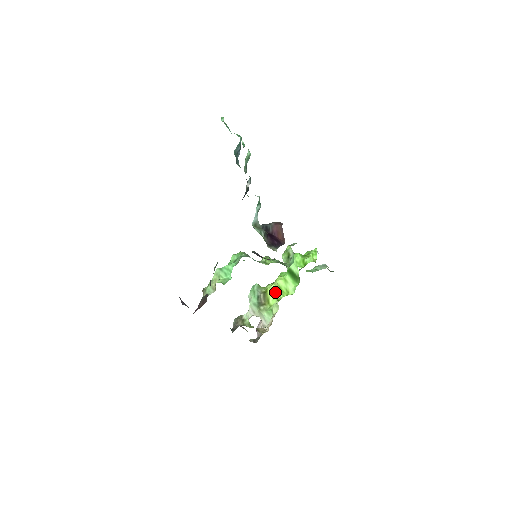
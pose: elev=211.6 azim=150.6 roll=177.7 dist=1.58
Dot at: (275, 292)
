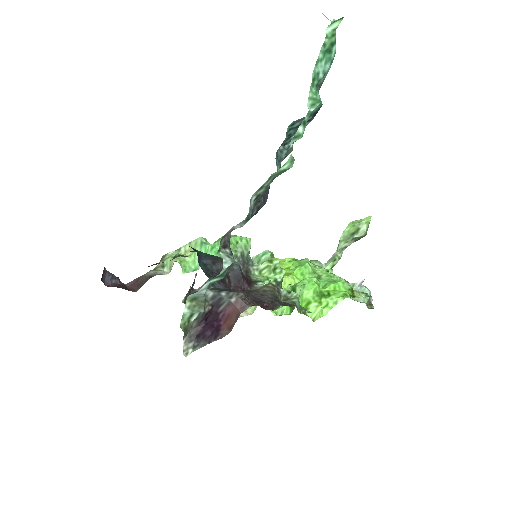
Dot at: occluded
